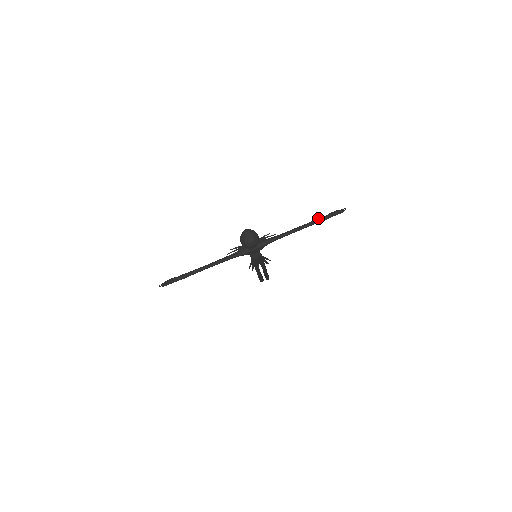
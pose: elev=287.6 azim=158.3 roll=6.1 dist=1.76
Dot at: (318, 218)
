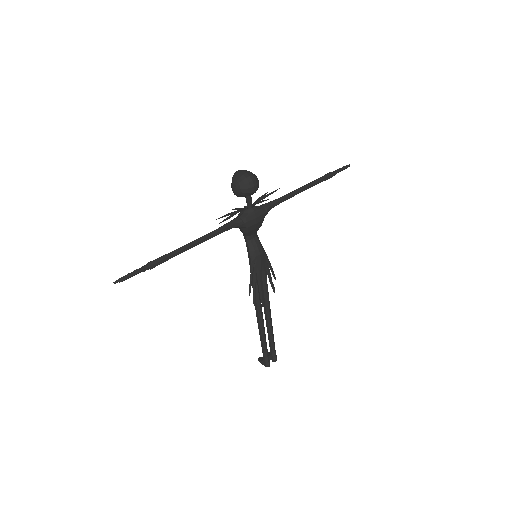
Dot at: (322, 176)
